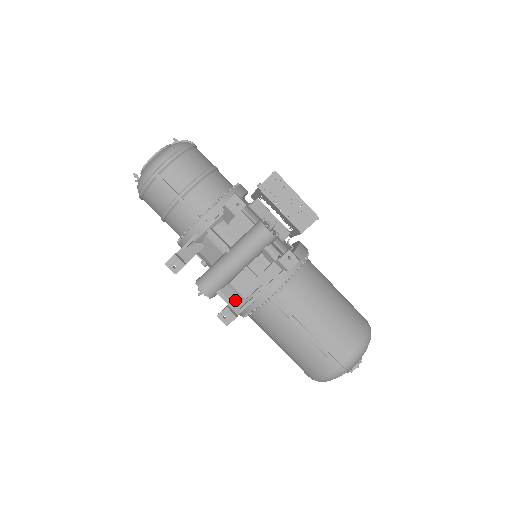
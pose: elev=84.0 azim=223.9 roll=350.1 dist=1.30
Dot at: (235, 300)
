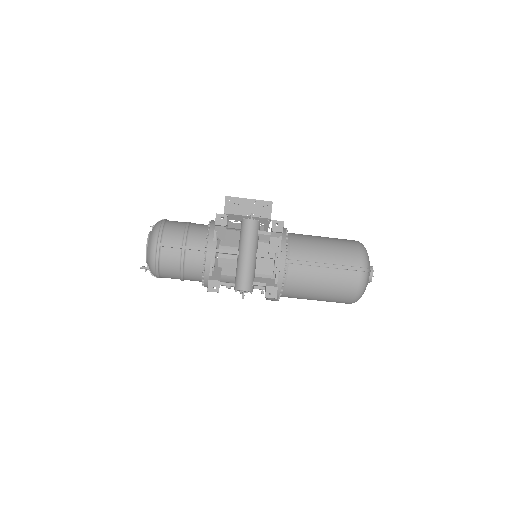
Dot at: (267, 281)
